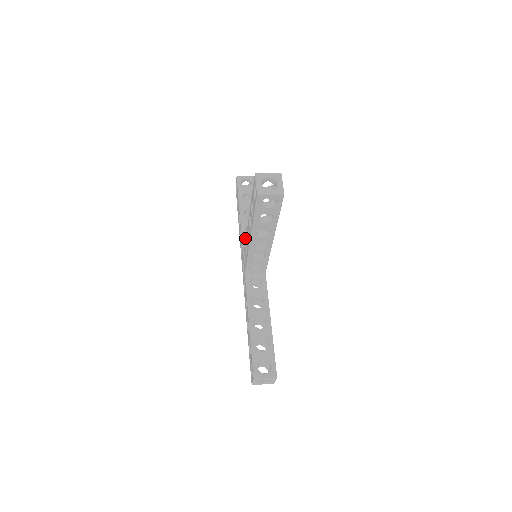
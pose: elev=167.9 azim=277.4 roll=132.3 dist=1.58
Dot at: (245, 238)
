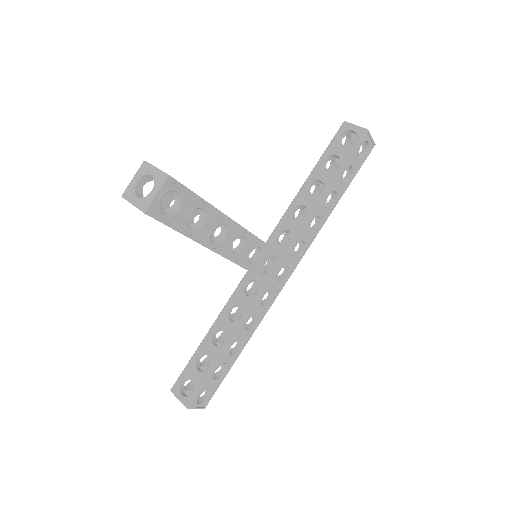
Dot at: (283, 221)
